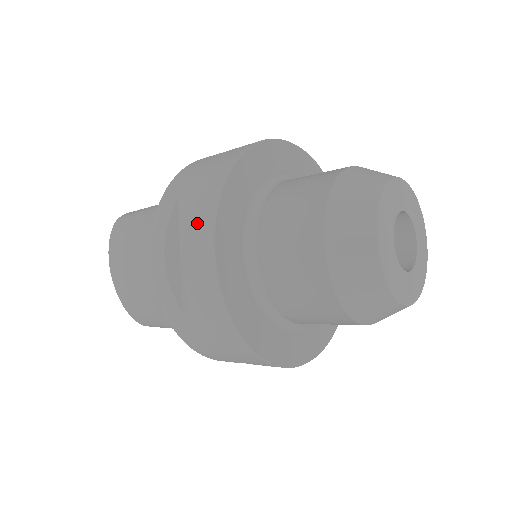
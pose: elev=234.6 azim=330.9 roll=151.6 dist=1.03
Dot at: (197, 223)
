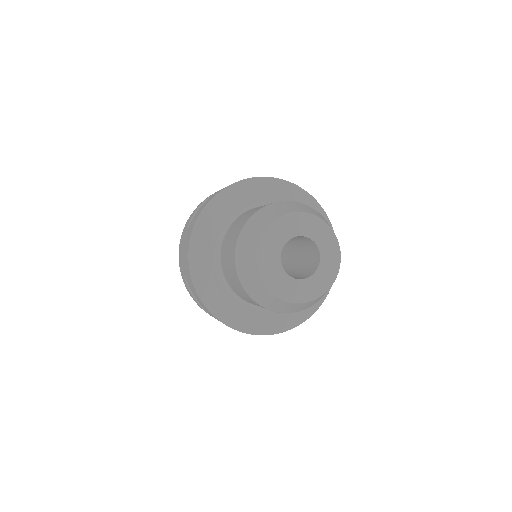
Dot at: occluded
